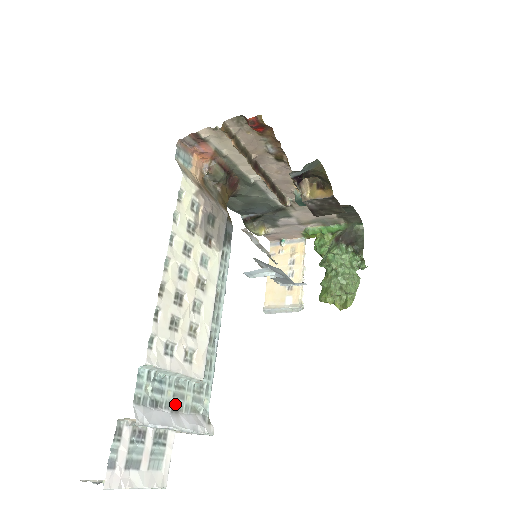
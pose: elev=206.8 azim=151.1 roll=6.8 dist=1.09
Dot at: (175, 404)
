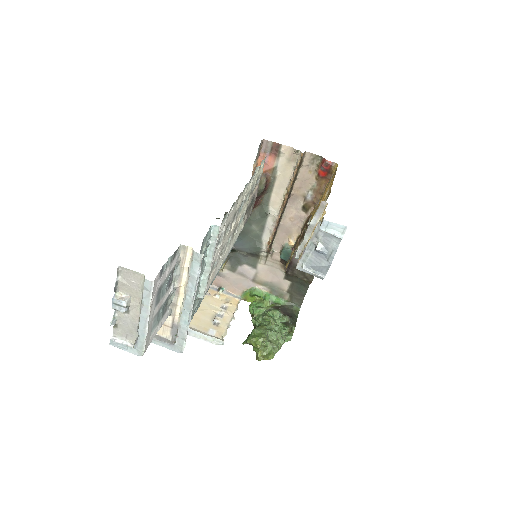
Dot at: occluded
